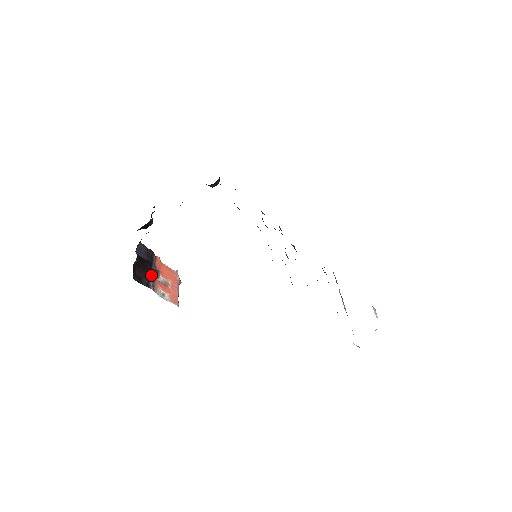
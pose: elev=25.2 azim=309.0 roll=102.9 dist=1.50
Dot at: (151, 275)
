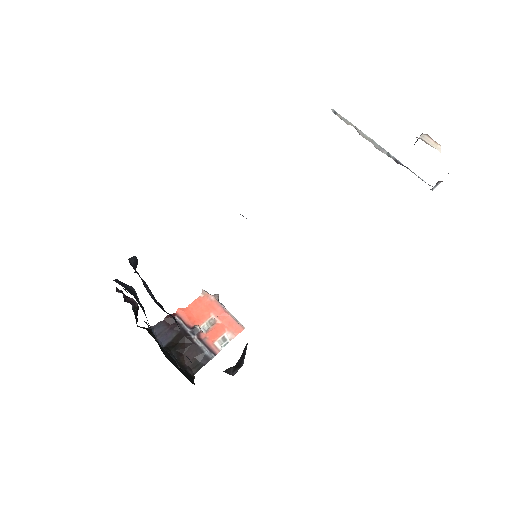
Dot at: (197, 344)
